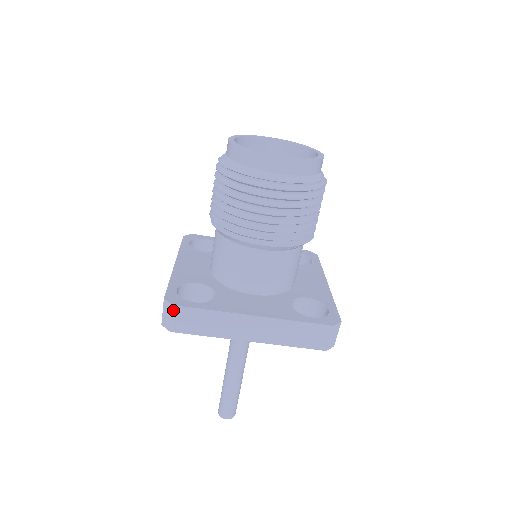
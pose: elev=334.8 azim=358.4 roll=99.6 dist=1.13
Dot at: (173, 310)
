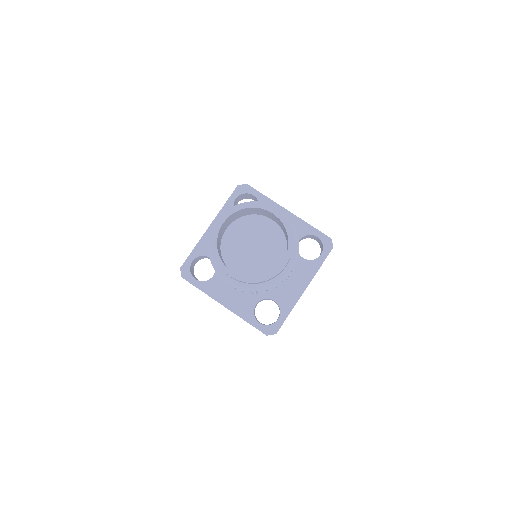
Dot at: (183, 278)
